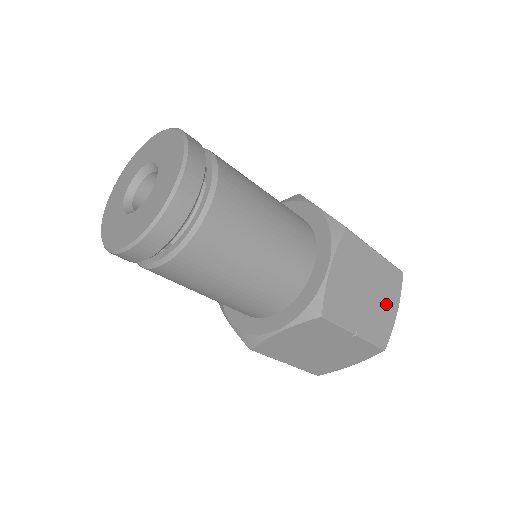
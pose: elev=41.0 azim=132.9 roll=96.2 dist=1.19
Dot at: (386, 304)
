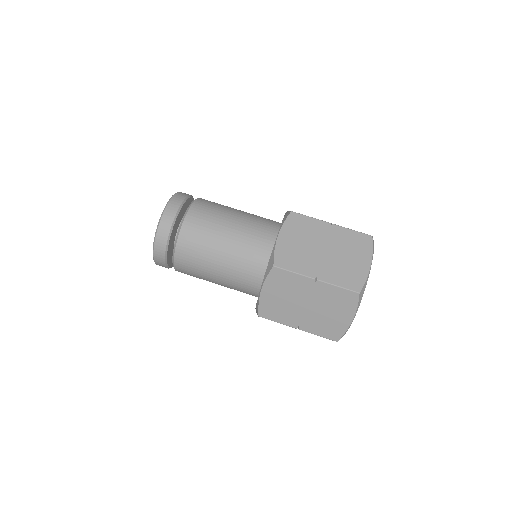
Dot at: (353, 259)
